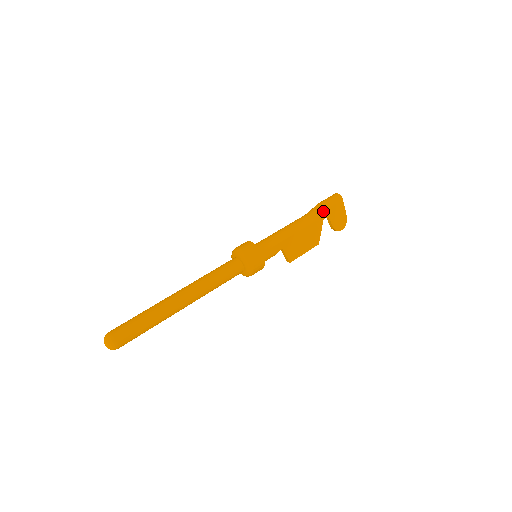
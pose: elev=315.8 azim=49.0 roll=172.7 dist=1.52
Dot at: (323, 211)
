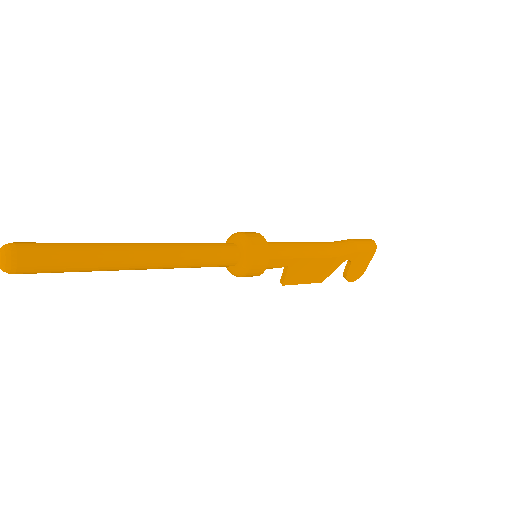
Dot at: (352, 252)
